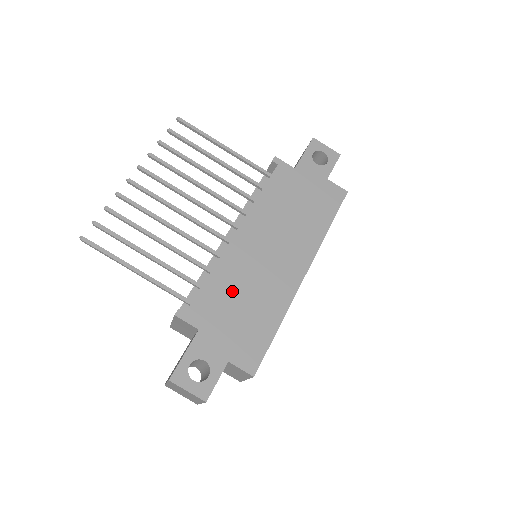
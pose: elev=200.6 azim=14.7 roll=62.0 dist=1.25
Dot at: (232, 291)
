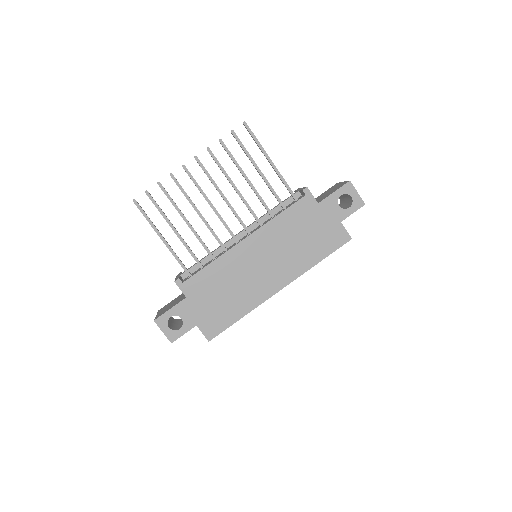
Dot at: (221, 281)
